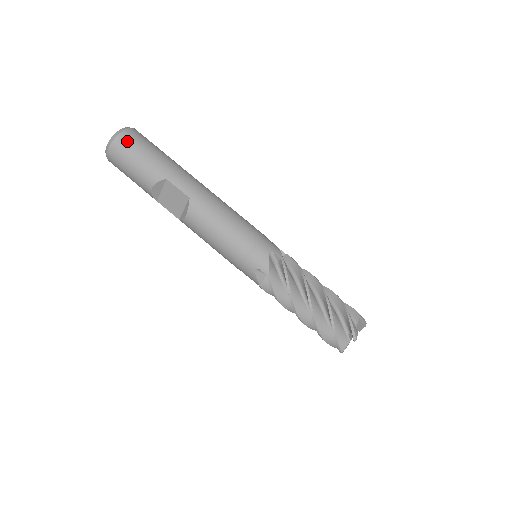
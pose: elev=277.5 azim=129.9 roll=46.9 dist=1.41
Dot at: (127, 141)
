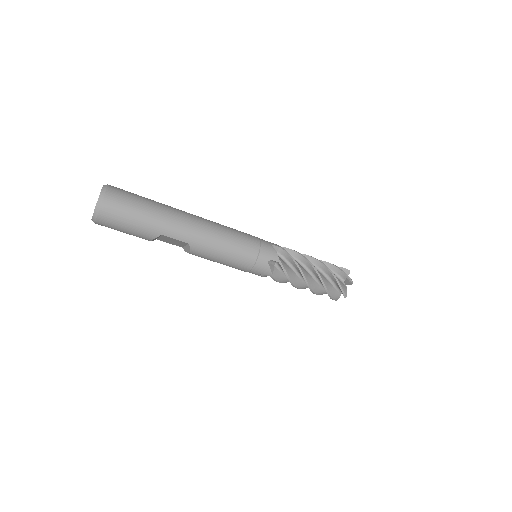
Dot at: (110, 214)
